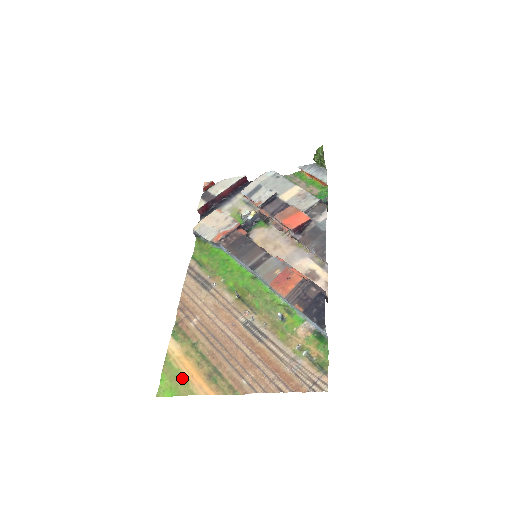
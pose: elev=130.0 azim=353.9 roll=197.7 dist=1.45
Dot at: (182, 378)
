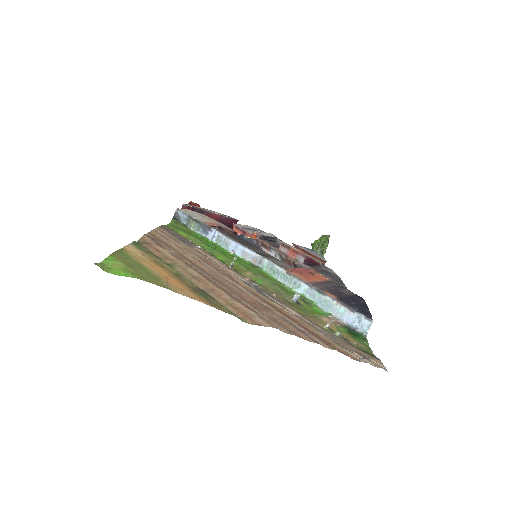
Dot at: (148, 271)
